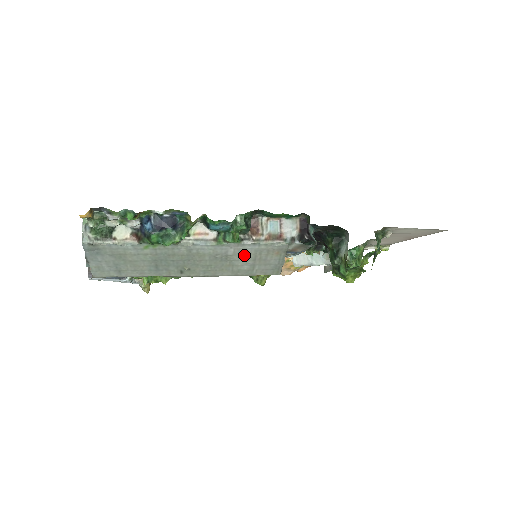
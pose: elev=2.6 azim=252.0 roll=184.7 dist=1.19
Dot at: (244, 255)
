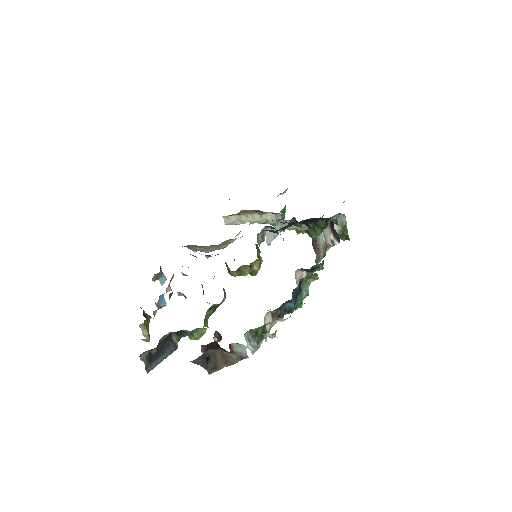
Dot at: occluded
